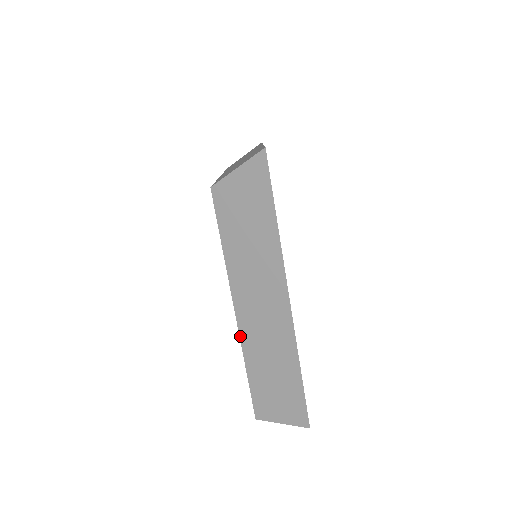
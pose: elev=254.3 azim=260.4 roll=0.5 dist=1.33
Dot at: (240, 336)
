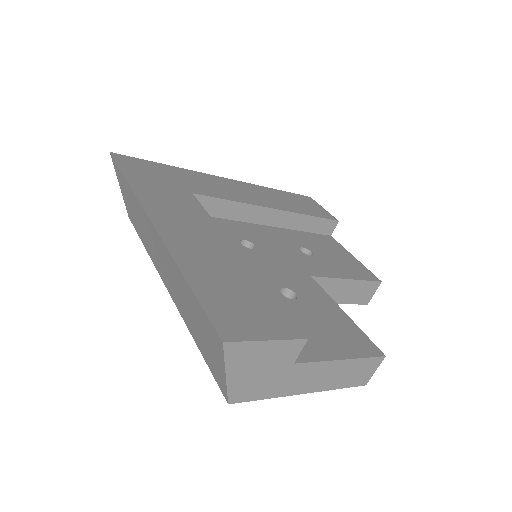
Dot at: (177, 308)
